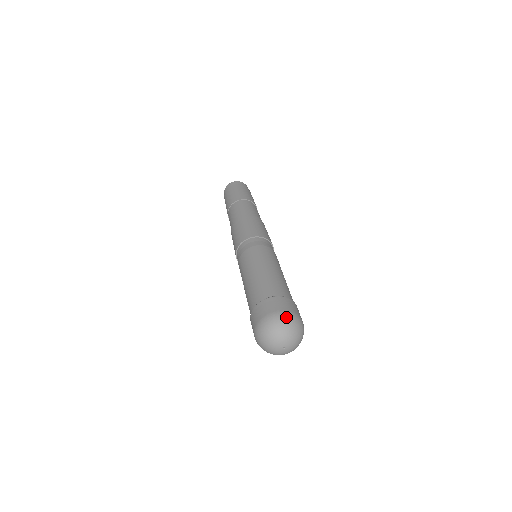
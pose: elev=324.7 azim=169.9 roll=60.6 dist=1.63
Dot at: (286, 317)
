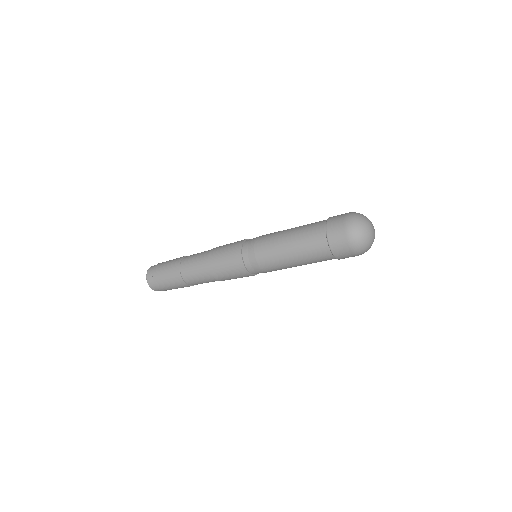
Dot at: occluded
